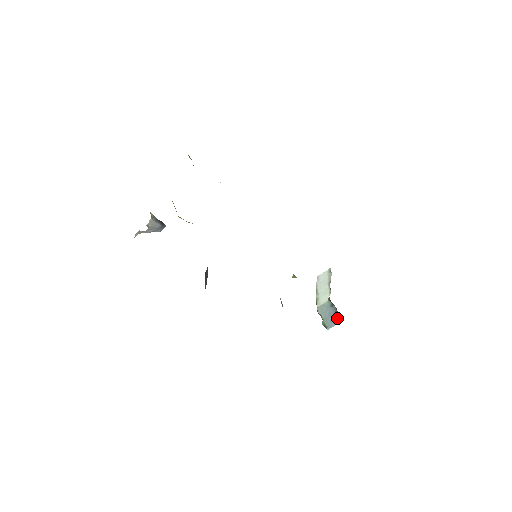
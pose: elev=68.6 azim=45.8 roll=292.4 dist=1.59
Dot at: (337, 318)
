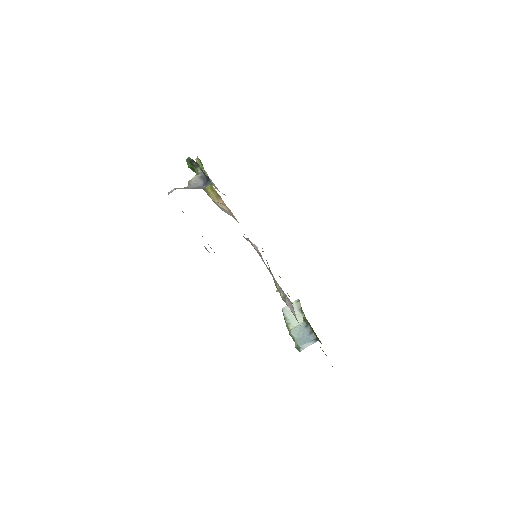
Dot at: (312, 338)
